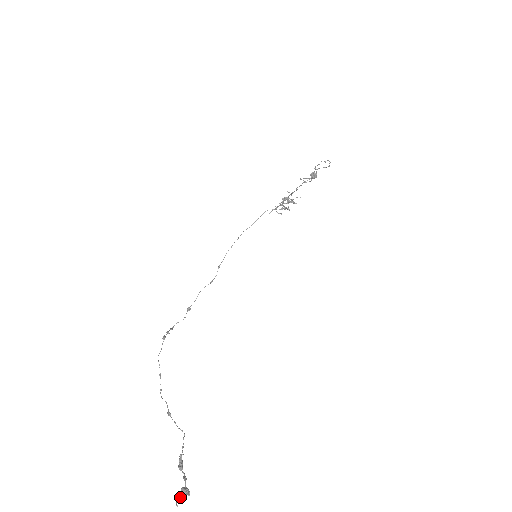
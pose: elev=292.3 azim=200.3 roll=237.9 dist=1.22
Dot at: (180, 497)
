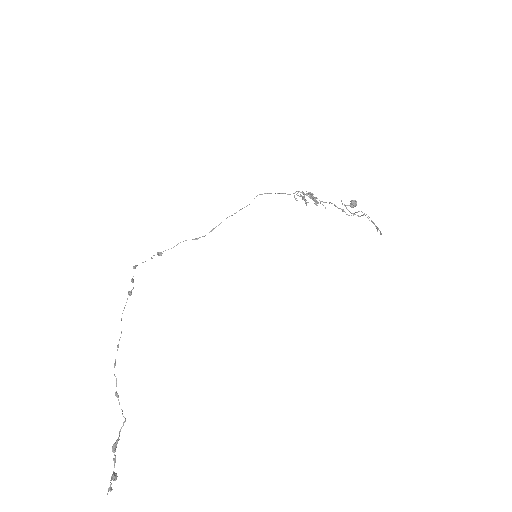
Dot at: (112, 489)
